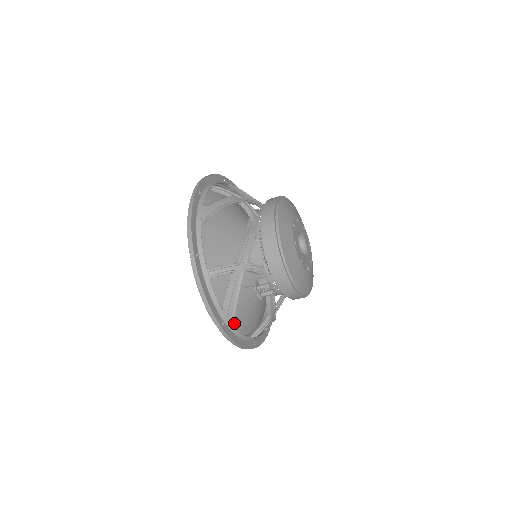
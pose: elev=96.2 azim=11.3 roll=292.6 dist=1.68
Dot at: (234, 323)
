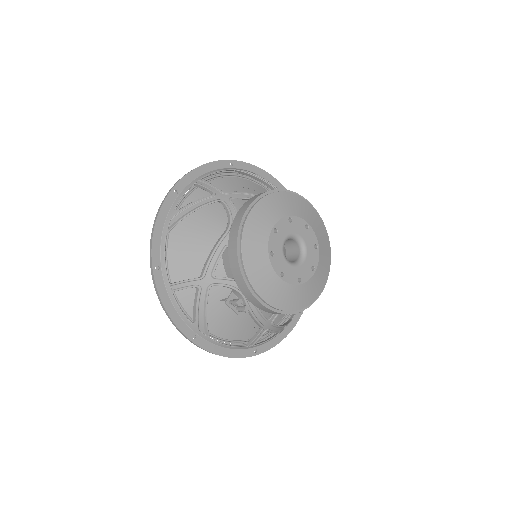
Dot at: (219, 332)
